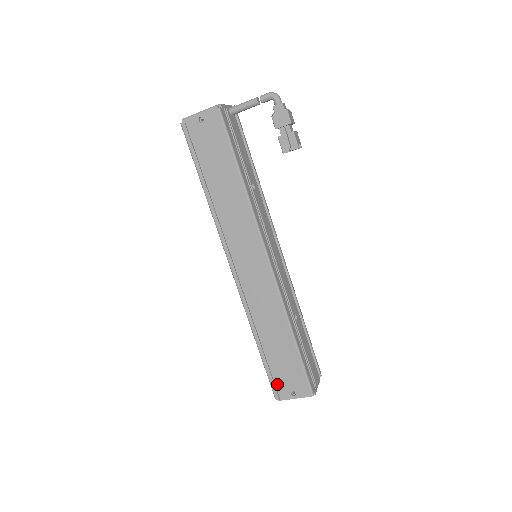
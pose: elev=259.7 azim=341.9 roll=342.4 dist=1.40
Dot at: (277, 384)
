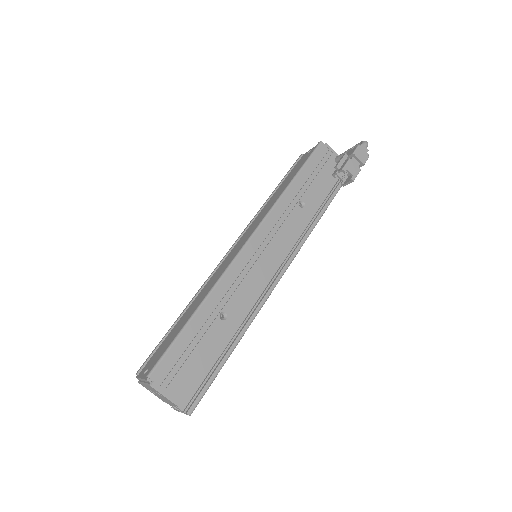
Dot at: (151, 358)
